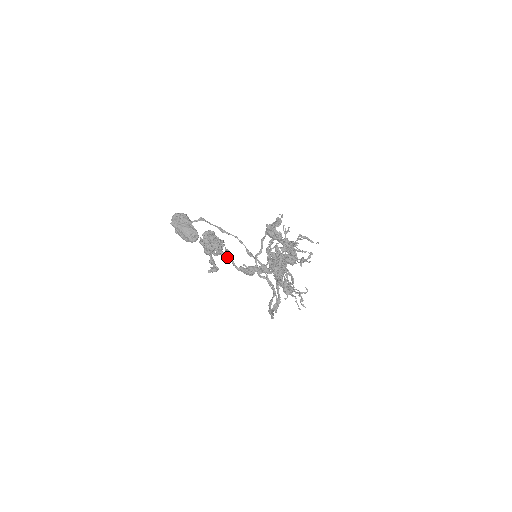
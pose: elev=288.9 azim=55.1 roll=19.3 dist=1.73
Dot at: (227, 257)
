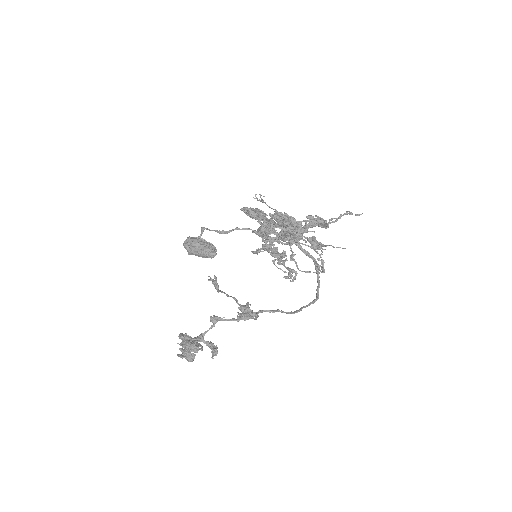
Dot at: occluded
